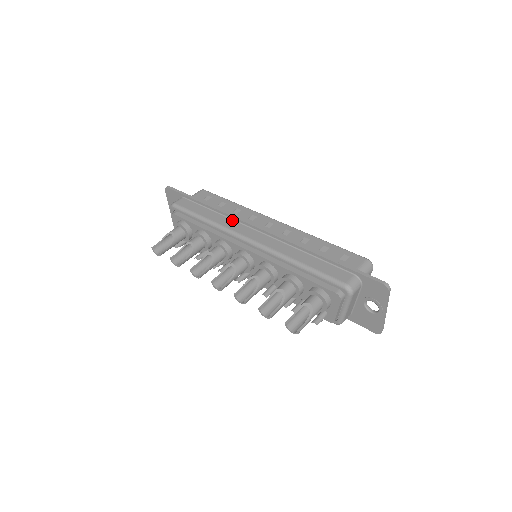
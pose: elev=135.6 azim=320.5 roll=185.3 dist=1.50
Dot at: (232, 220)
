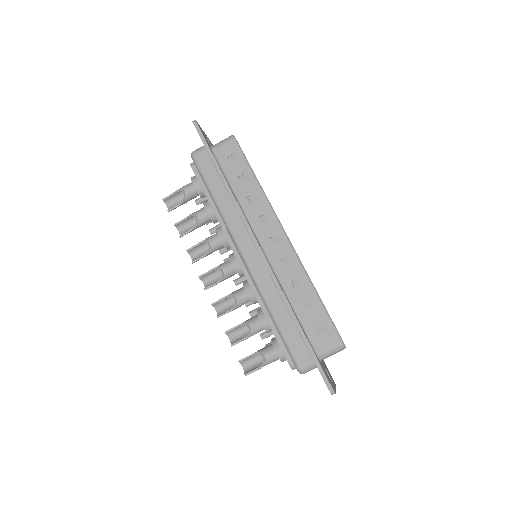
Dot at: (239, 216)
